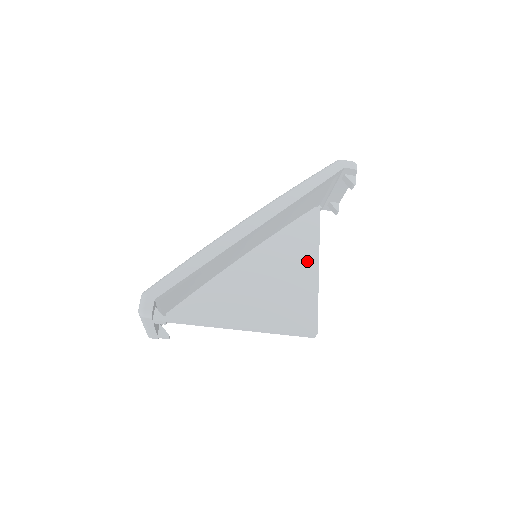
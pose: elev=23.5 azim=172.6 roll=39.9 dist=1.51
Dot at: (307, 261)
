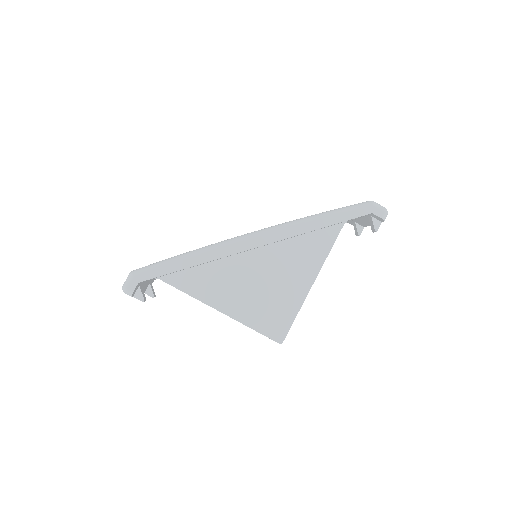
Dot at: (306, 272)
